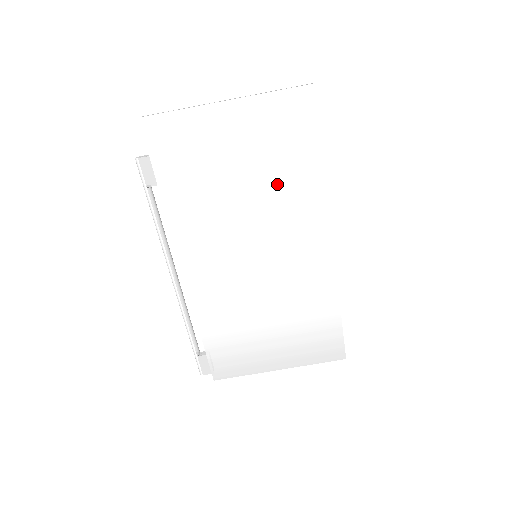
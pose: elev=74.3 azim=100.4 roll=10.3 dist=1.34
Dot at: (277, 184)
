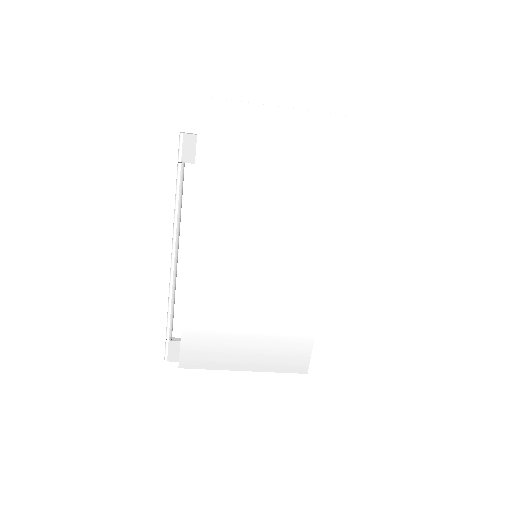
Dot at: (300, 194)
